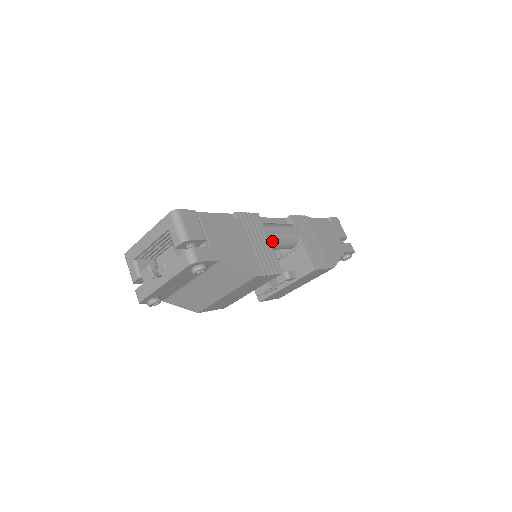
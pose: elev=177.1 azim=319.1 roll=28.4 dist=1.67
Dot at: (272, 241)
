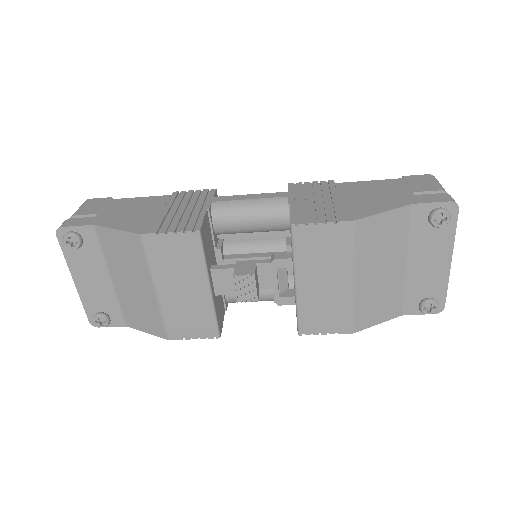
Dot at: (224, 210)
